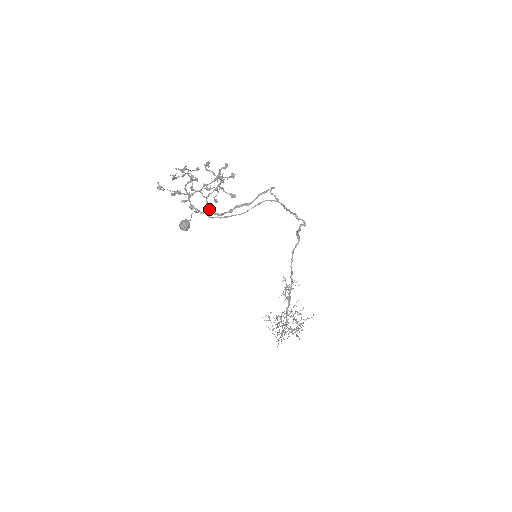
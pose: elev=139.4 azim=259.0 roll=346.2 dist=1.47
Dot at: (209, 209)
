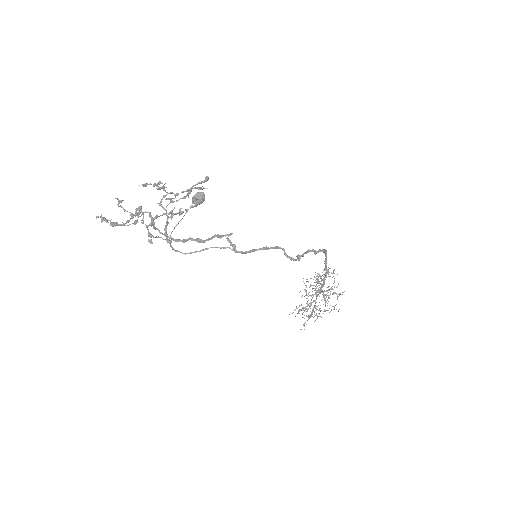
Dot at: (165, 232)
